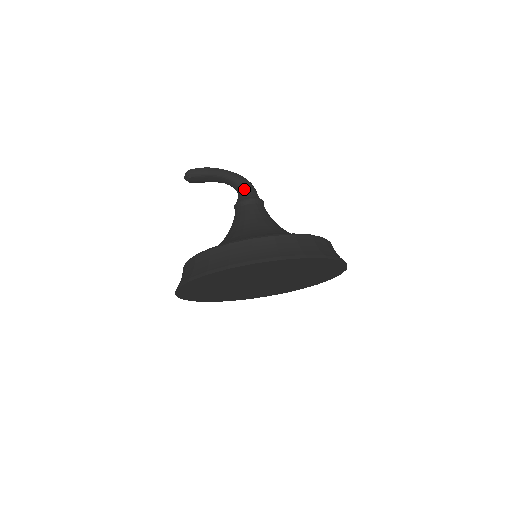
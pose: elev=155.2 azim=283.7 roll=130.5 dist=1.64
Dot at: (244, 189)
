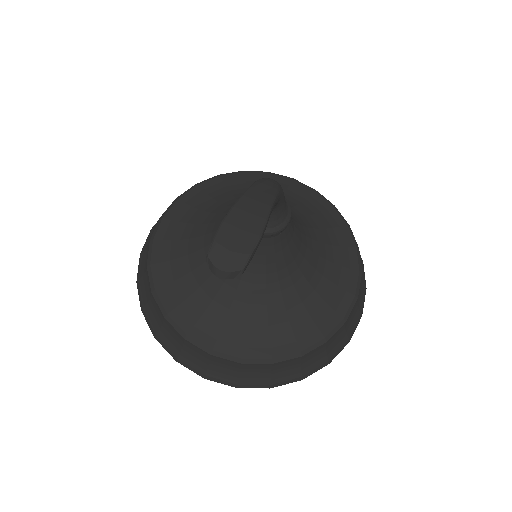
Dot at: (279, 209)
